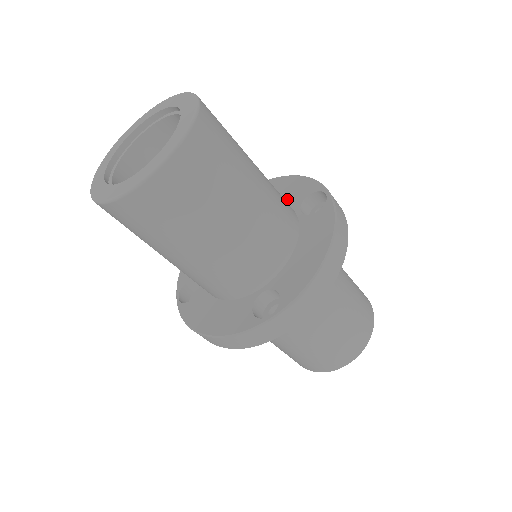
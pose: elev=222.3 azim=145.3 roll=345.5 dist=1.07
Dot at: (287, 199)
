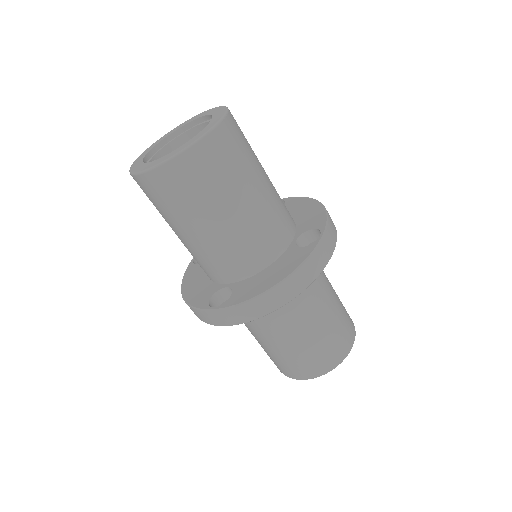
Dot at: occluded
